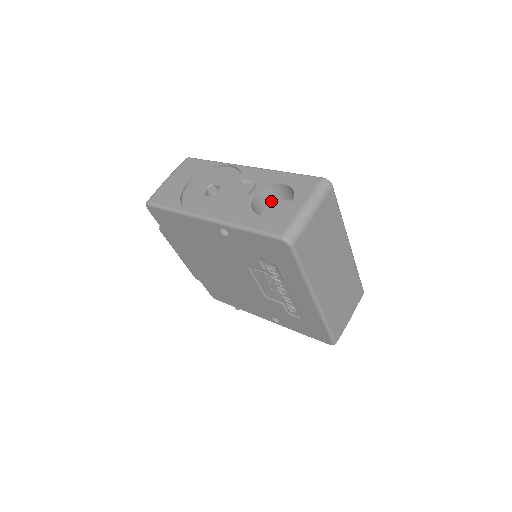
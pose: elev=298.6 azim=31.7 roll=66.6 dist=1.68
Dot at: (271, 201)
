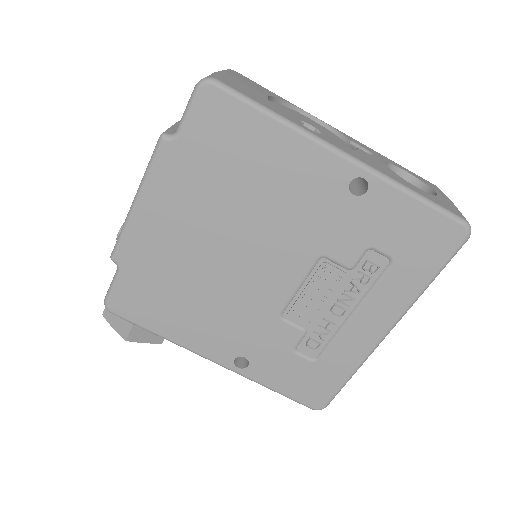
Dot at: occluded
